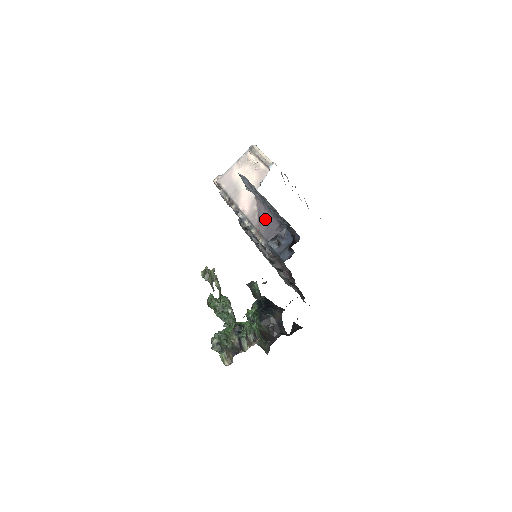
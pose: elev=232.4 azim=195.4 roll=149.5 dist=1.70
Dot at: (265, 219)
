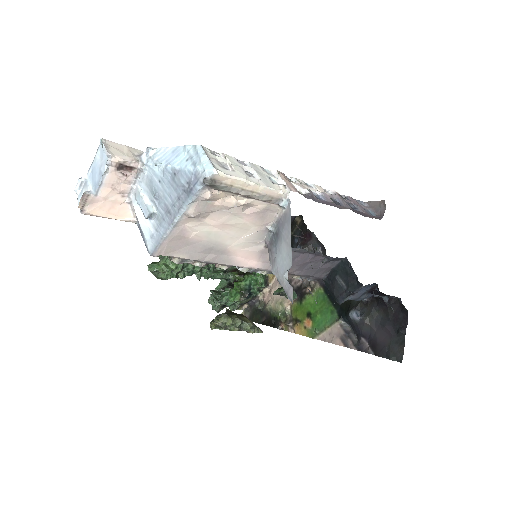
Dot at: (300, 263)
